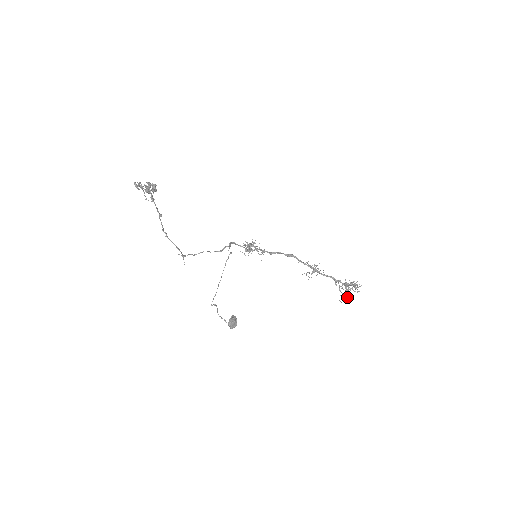
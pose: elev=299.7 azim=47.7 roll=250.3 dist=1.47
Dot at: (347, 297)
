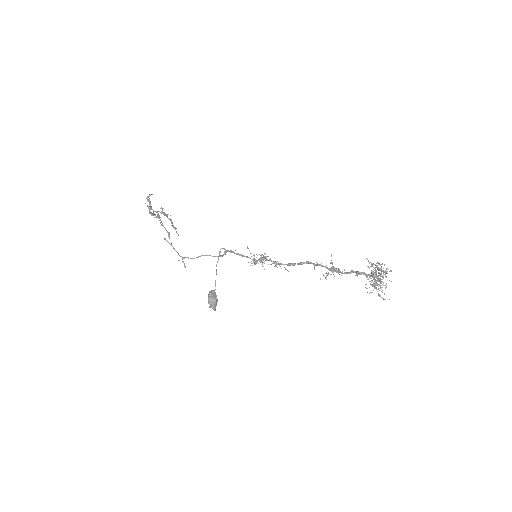
Dot at: (375, 285)
